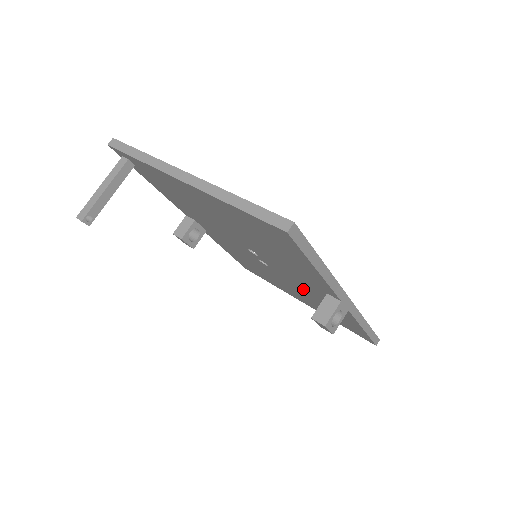
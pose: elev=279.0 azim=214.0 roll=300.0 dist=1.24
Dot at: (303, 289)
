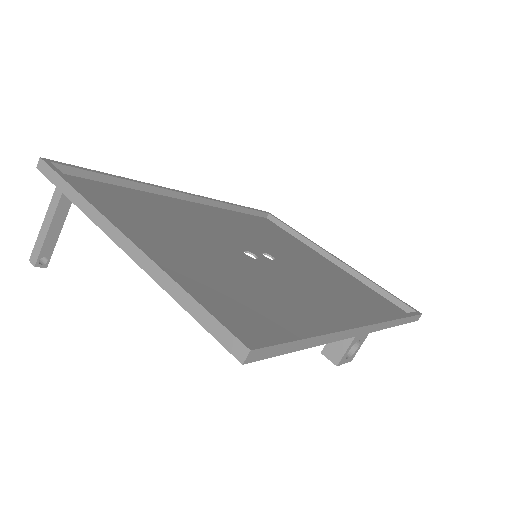
Dot at: (319, 285)
